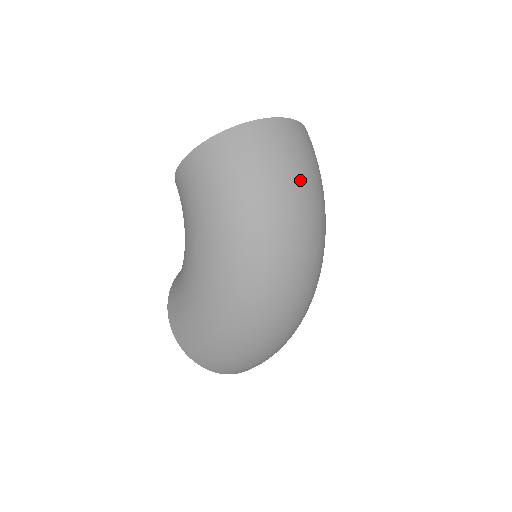
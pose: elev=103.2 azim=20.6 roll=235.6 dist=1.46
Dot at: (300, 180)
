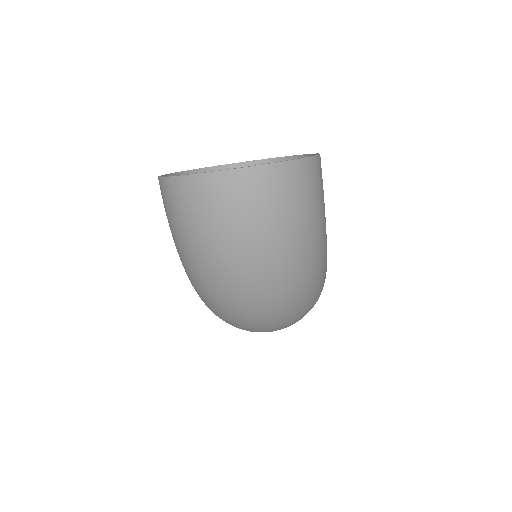
Dot at: (241, 245)
